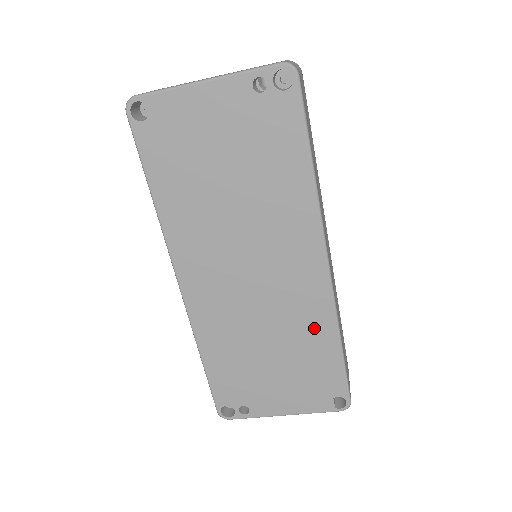
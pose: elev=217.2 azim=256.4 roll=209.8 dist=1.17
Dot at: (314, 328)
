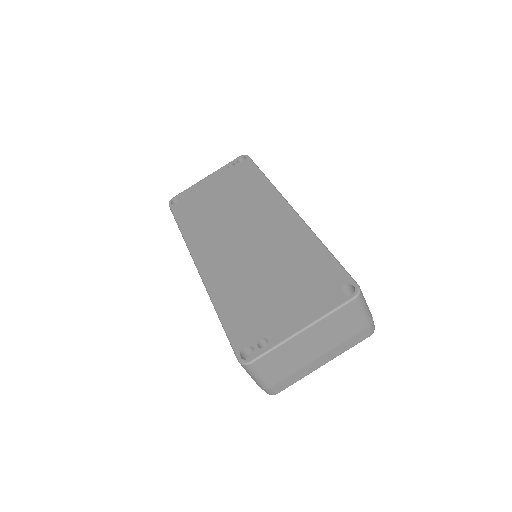
Dot at: (298, 245)
